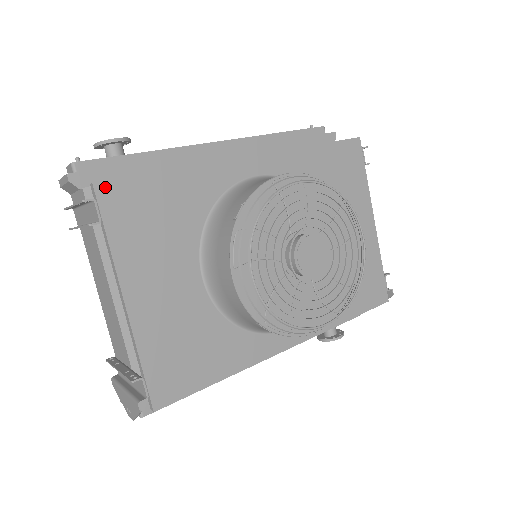
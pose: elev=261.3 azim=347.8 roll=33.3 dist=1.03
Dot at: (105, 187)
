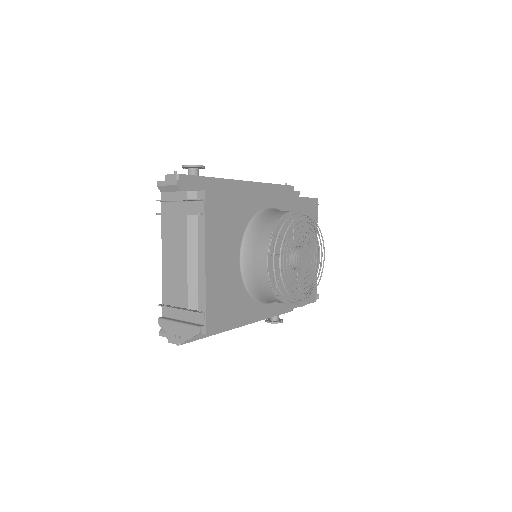
Dot at: (209, 194)
